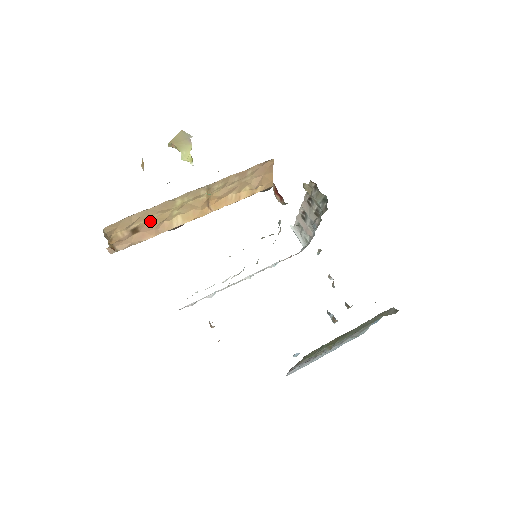
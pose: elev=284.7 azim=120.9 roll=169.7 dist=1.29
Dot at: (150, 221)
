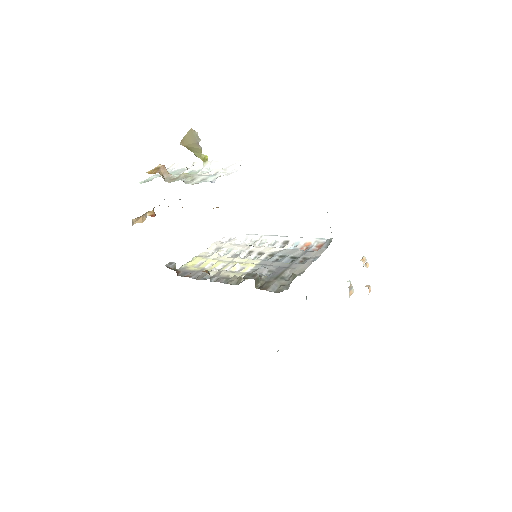
Dot at: occluded
